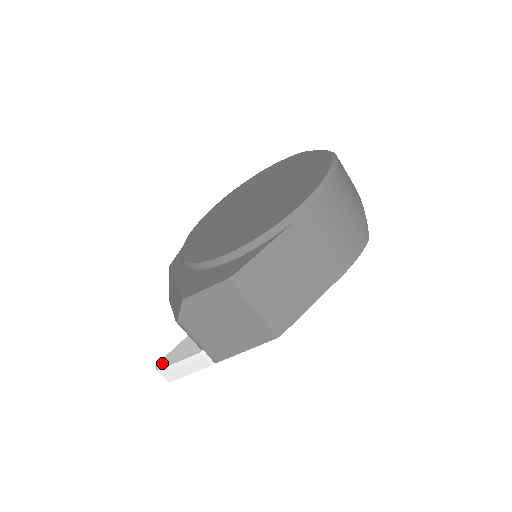
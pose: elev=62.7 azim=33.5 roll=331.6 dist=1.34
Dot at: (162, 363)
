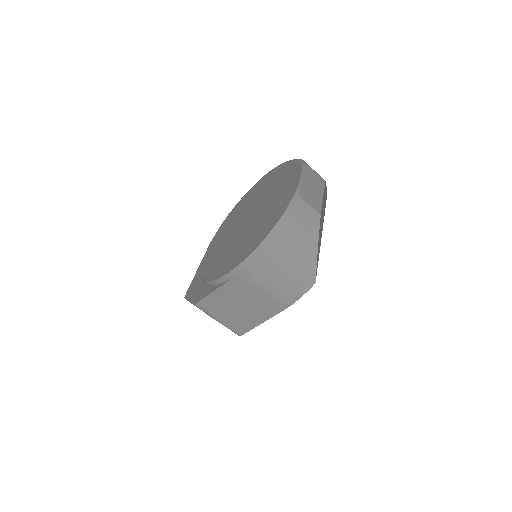
Dot at: occluded
